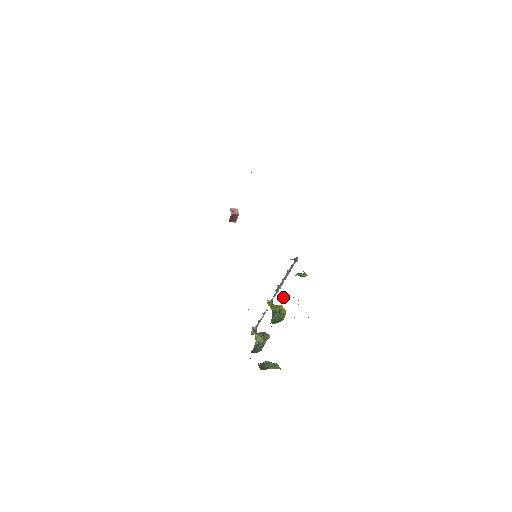
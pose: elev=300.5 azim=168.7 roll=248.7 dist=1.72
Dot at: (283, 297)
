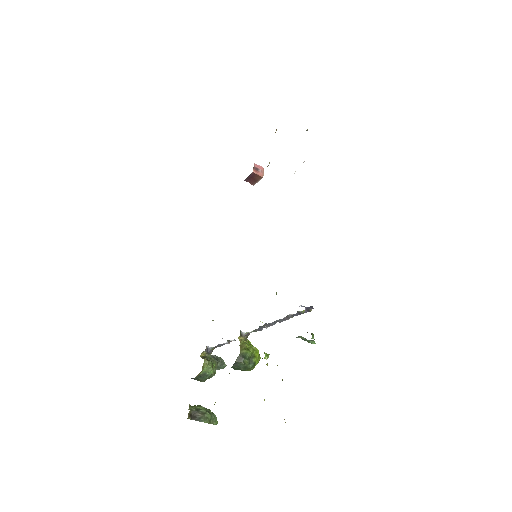
Dot at: occluded
